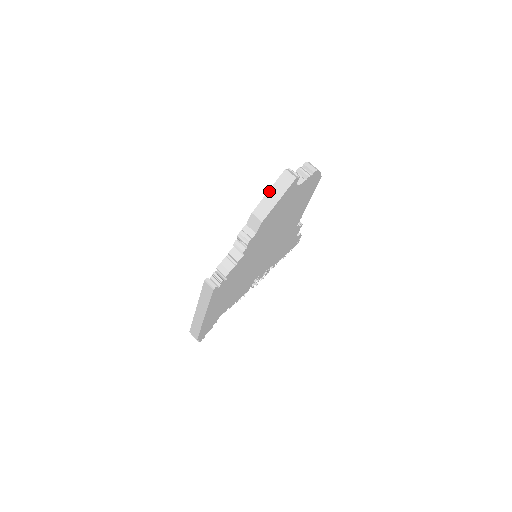
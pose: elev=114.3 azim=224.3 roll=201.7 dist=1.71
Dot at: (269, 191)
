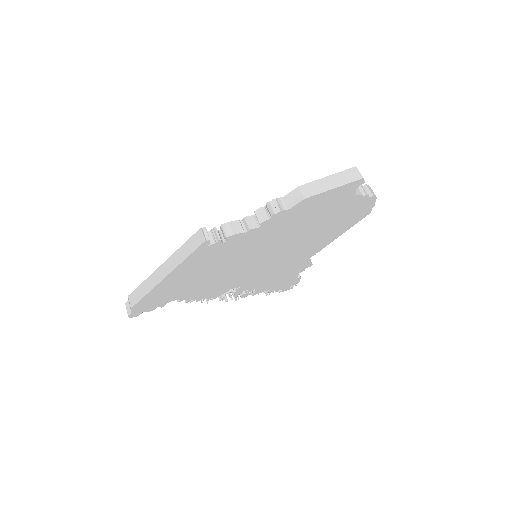
Dot at: (328, 176)
